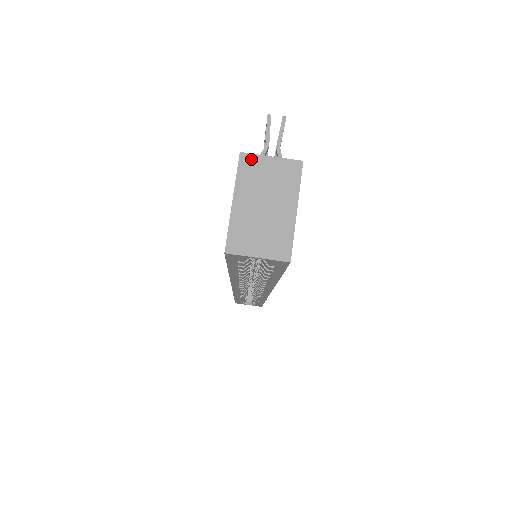
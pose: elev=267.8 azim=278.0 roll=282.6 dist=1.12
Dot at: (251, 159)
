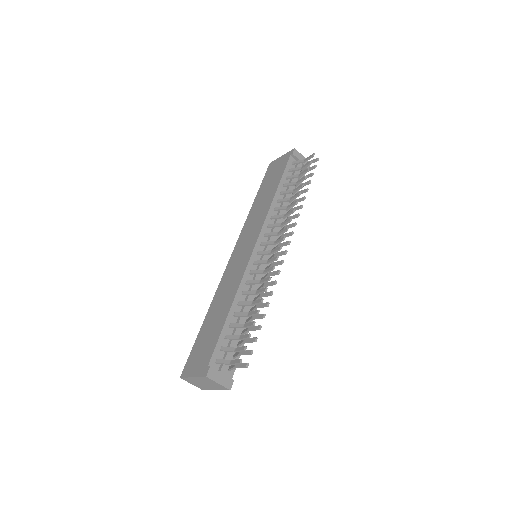
Dot at: (209, 379)
